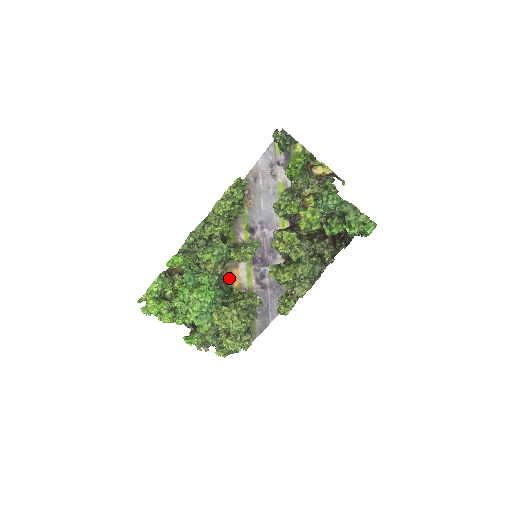
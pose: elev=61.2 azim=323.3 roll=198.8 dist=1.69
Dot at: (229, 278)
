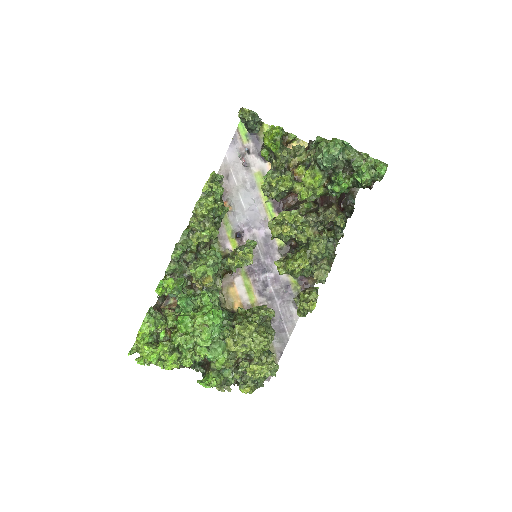
Dot at: (227, 301)
